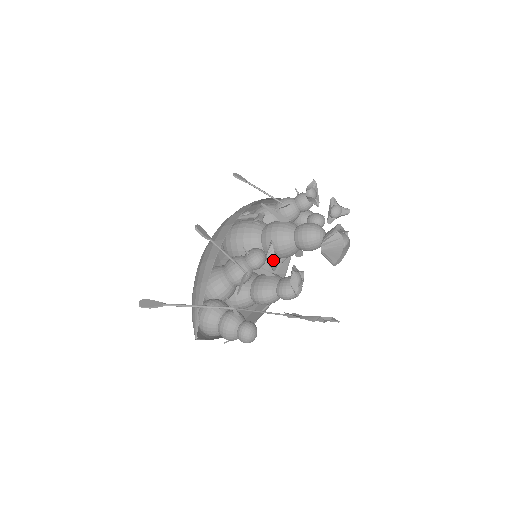
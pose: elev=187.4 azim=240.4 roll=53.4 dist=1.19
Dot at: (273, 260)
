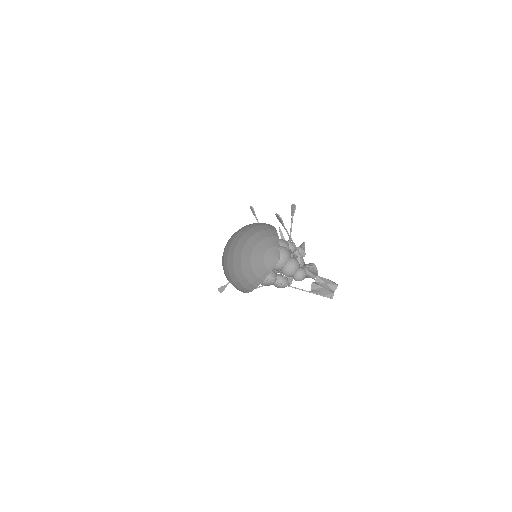
Dot at: occluded
